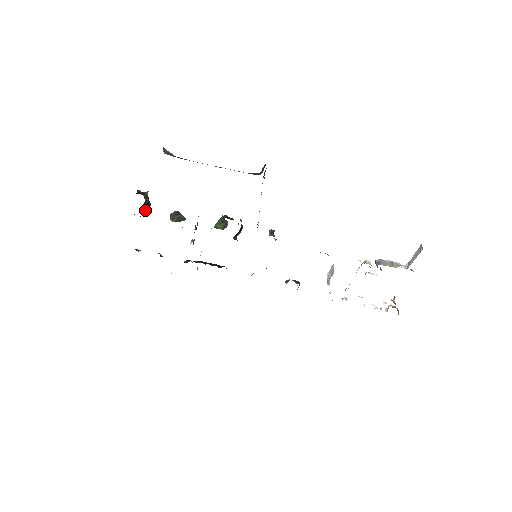
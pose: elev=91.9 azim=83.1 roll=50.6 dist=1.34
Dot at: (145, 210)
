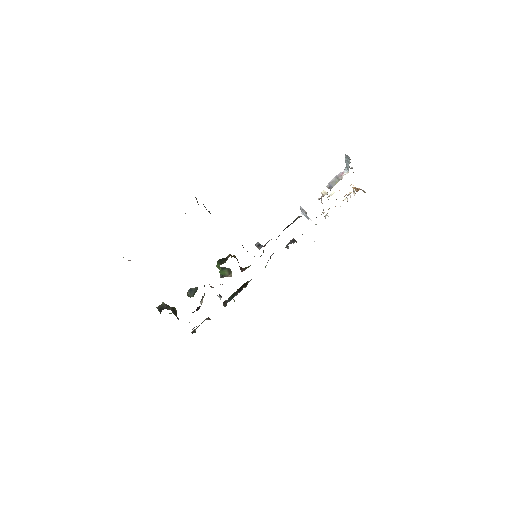
Dot at: (176, 314)
